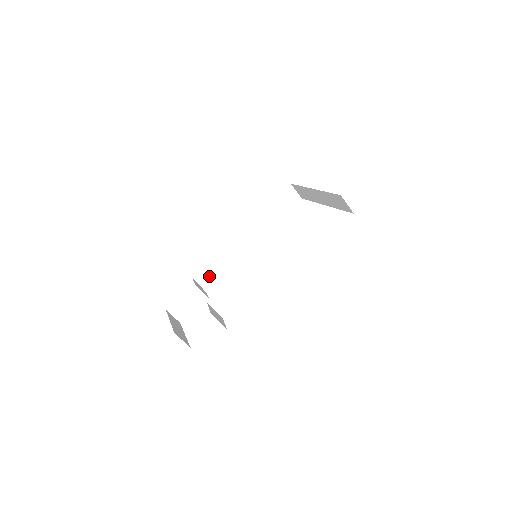
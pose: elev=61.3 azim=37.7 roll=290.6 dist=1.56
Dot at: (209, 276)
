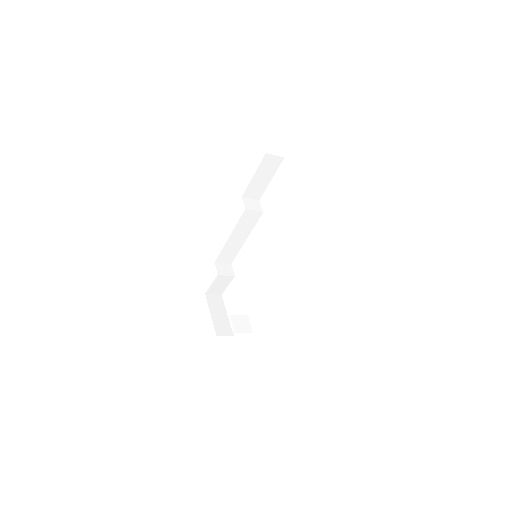
Dot at: (227, 255)
